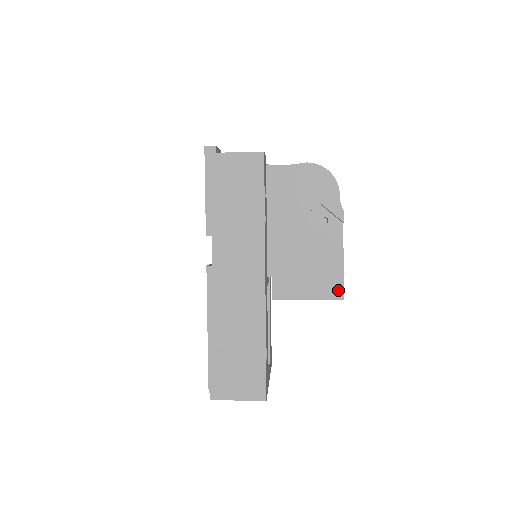
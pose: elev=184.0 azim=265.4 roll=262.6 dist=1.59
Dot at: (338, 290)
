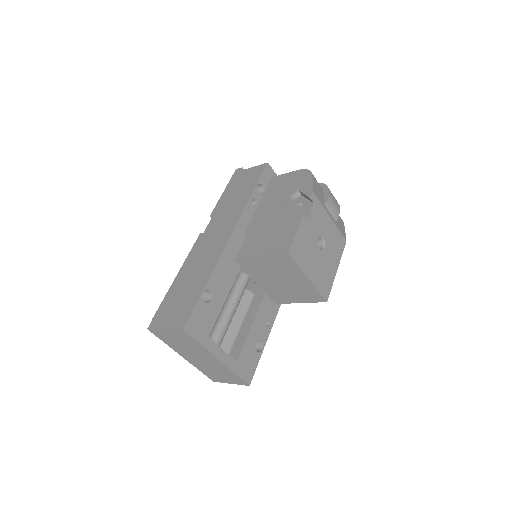
Dot at: (287, 246)
